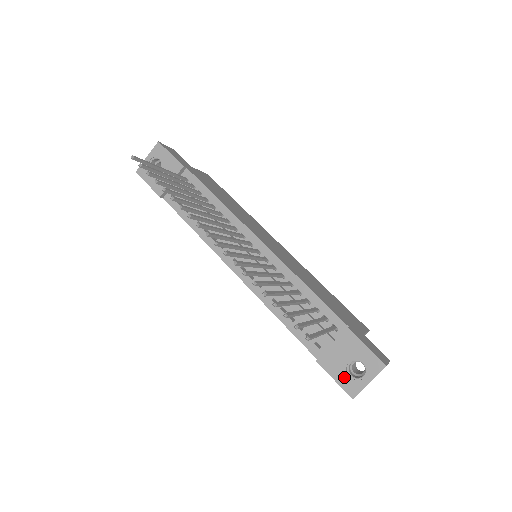
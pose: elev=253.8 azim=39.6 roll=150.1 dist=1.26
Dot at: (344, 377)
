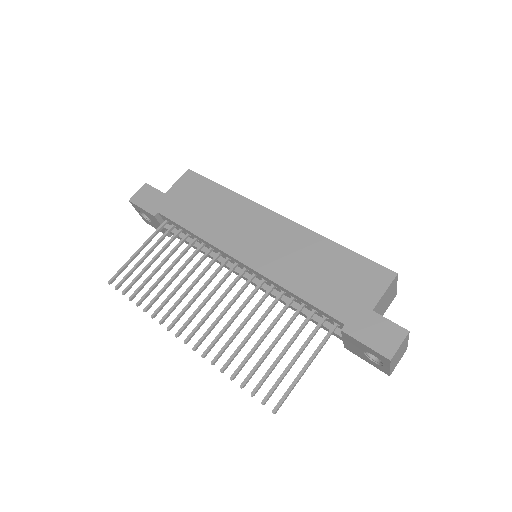
Dot at: (371, 362)
